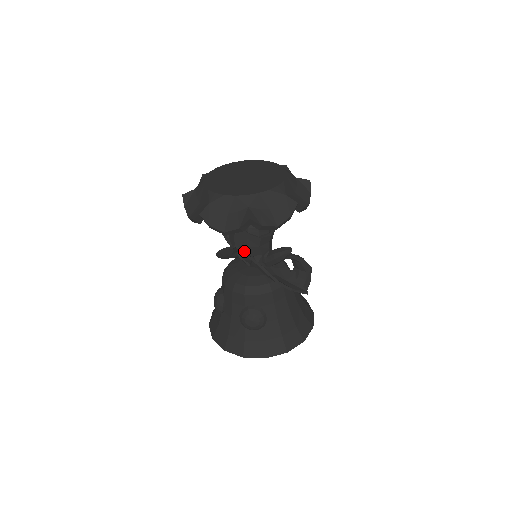
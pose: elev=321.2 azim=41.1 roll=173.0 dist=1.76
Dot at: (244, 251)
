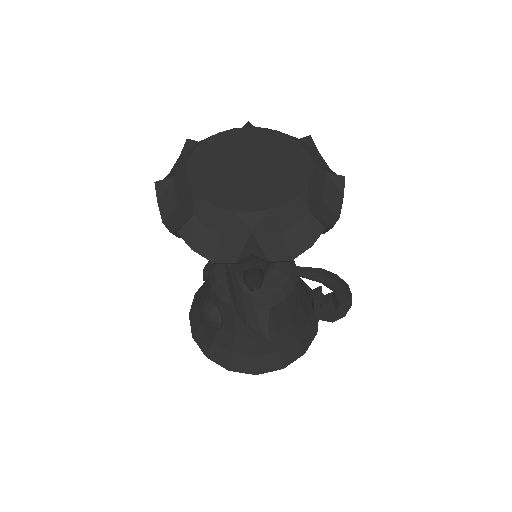
Dot at: occluded
